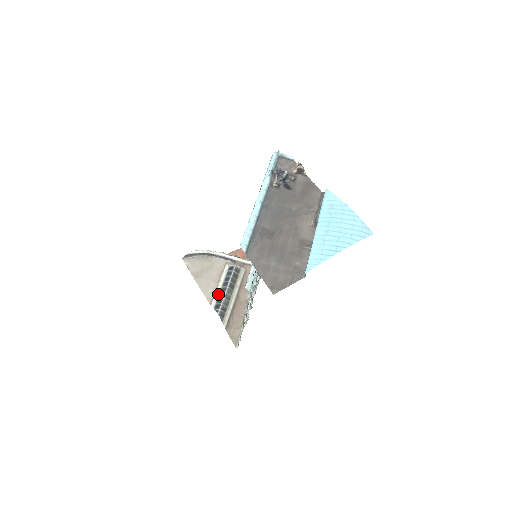
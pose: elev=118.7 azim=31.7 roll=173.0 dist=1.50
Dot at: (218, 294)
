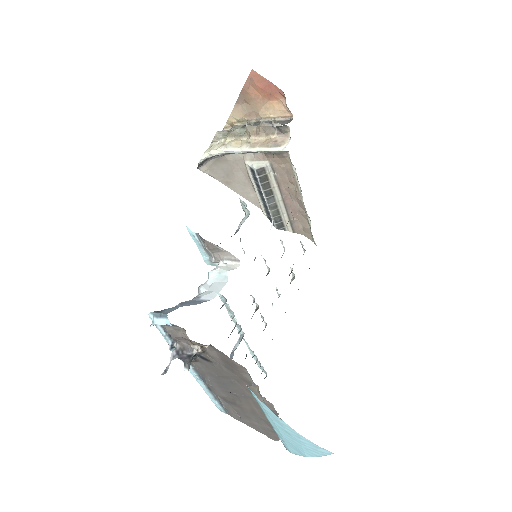
Dot at: (261, 203)
